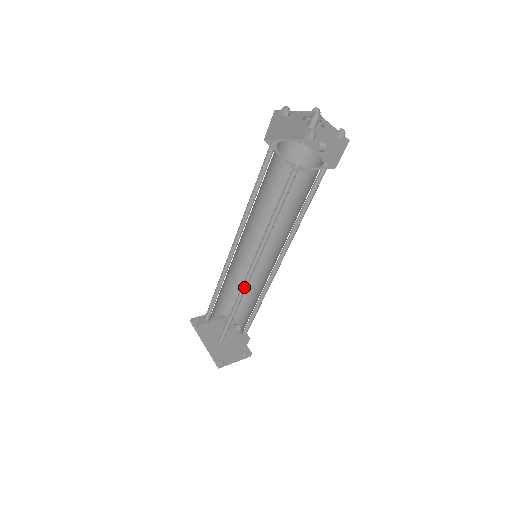
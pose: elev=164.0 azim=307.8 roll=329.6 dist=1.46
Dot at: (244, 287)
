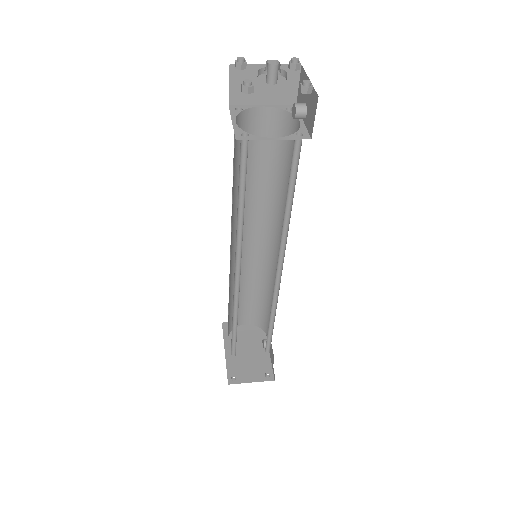
Dot at: (238, 292)
